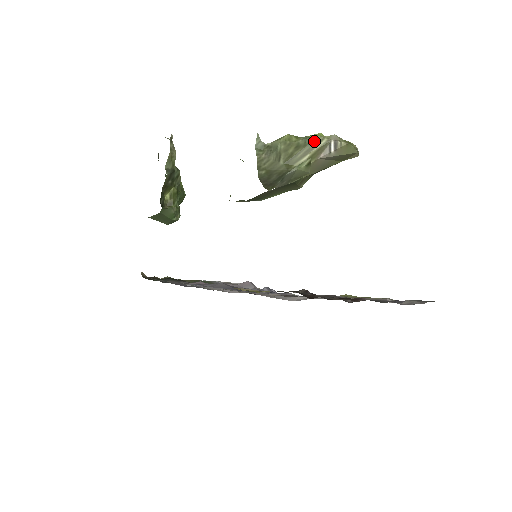
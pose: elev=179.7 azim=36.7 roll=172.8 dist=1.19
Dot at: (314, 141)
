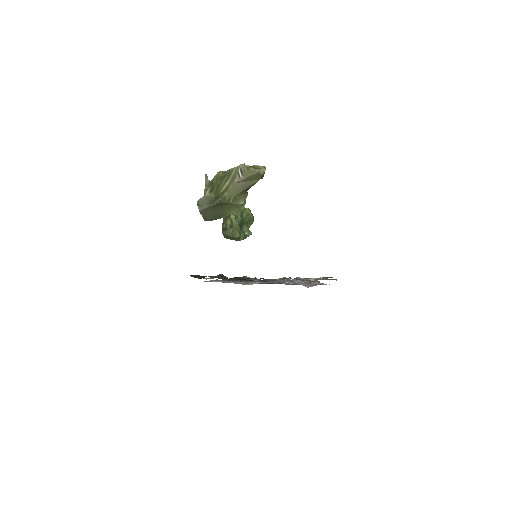
Dot at: (229, 172)
